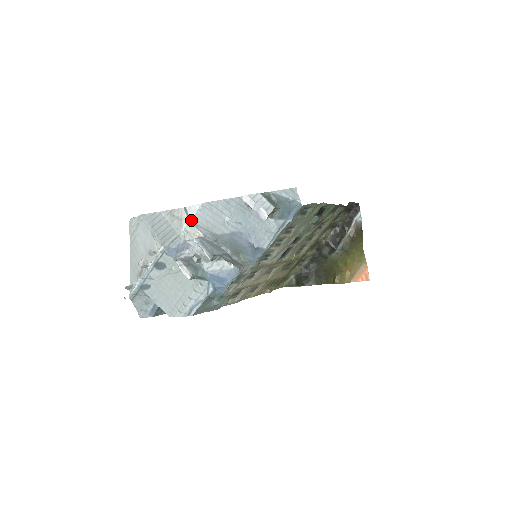
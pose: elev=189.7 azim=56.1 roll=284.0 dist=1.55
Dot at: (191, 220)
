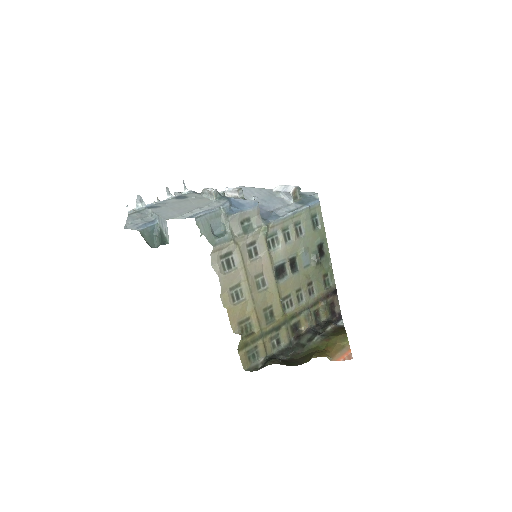
Dot at: (224, 191)
